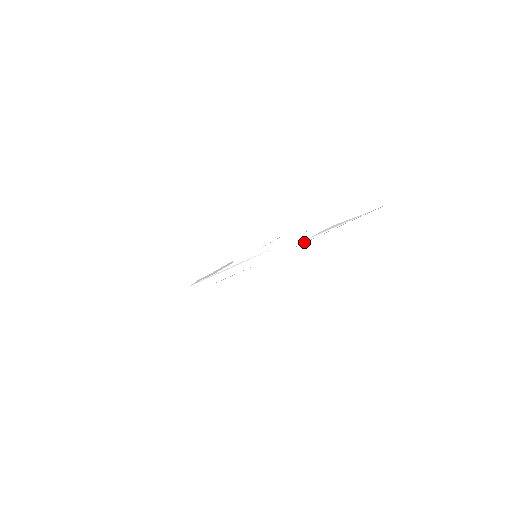
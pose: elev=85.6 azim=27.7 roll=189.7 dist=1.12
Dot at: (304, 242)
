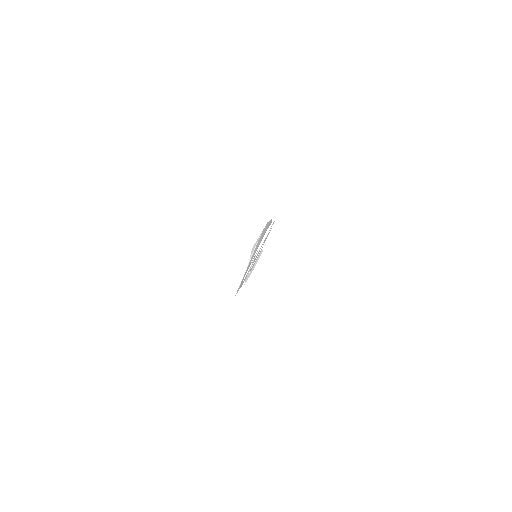
Dot at: (250, 259)
